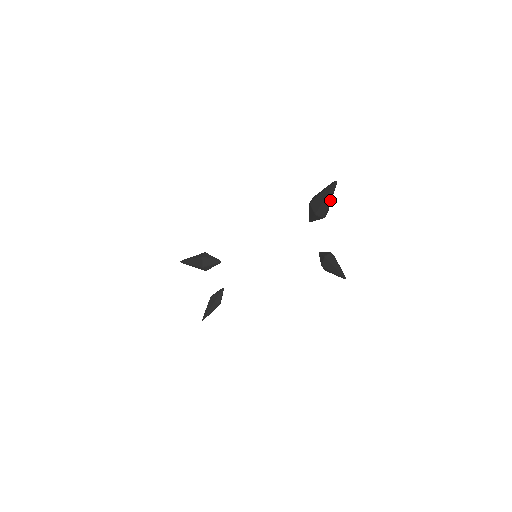
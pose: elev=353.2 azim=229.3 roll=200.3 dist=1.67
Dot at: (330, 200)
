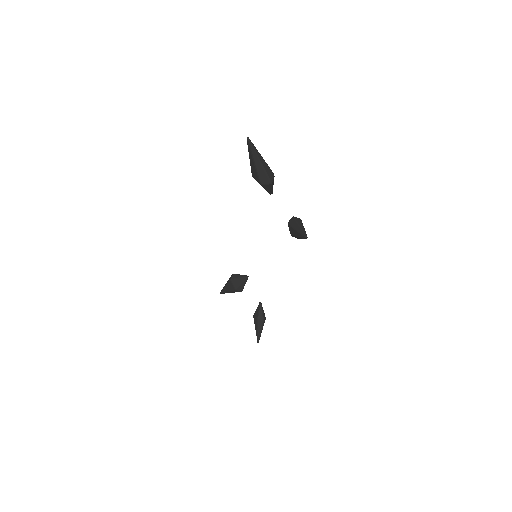
Dot at: (259, 161)
